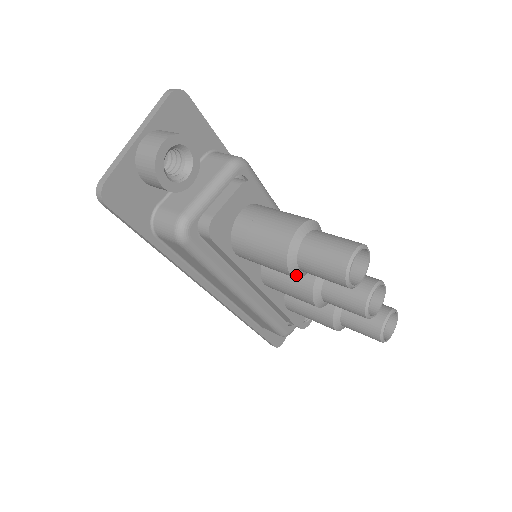
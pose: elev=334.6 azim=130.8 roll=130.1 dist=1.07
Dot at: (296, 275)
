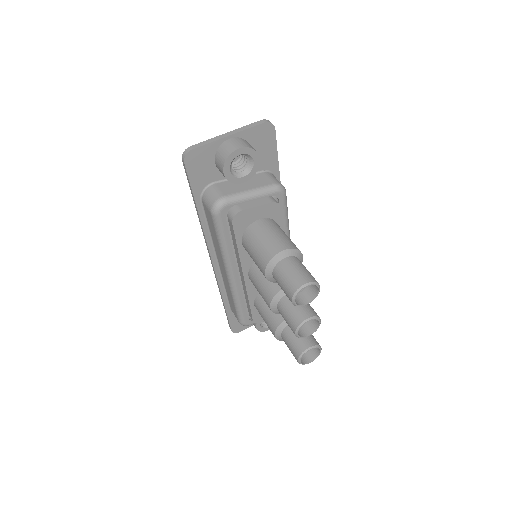
Dot at: (268, 278)
